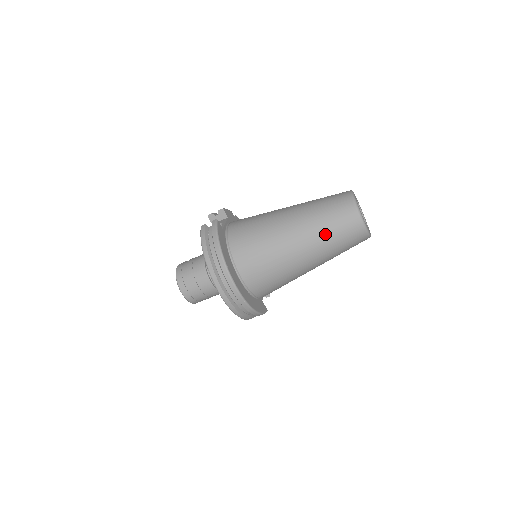
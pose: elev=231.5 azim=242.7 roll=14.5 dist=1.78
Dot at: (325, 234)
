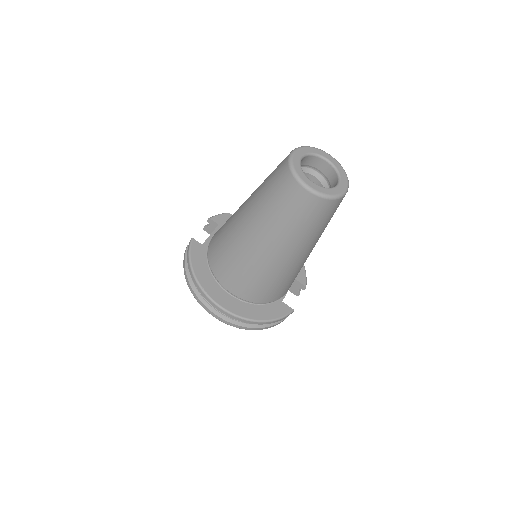
Dot at: (276, 219)
